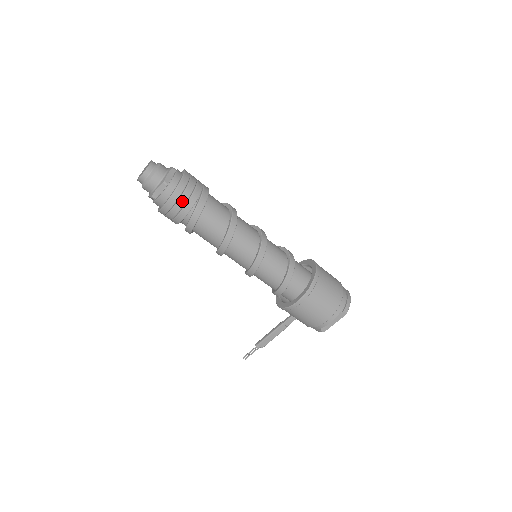
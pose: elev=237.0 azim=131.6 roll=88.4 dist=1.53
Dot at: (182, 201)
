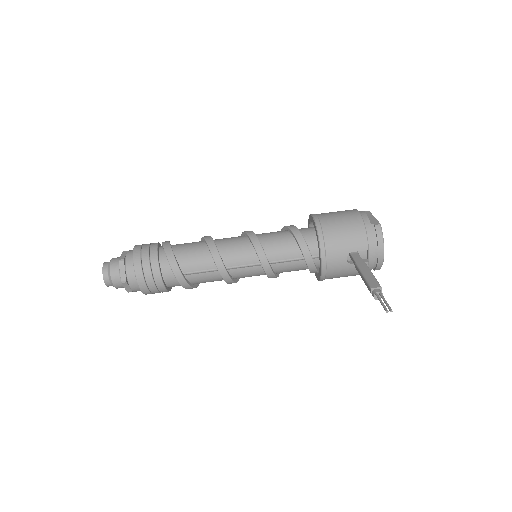
Dot at: (147, 244)
